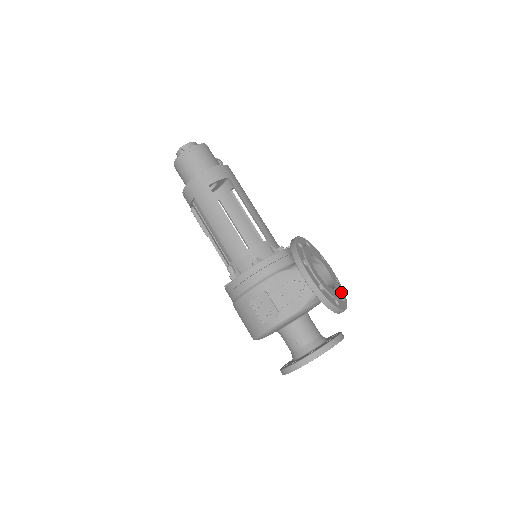
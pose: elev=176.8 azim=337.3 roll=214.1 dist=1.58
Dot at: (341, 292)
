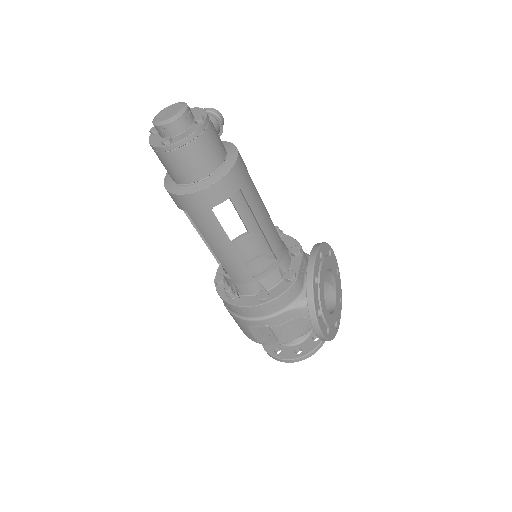
Dot at: (339, 289)
